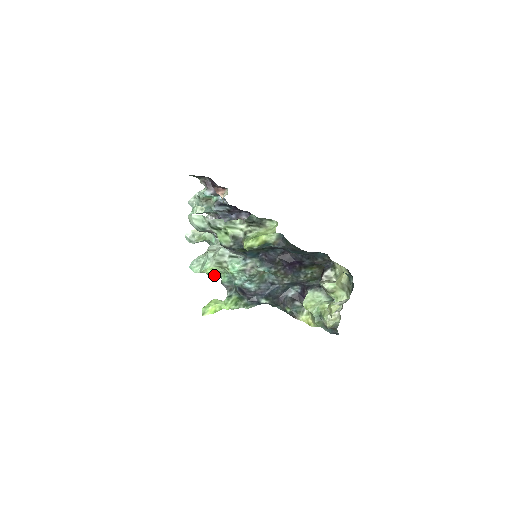
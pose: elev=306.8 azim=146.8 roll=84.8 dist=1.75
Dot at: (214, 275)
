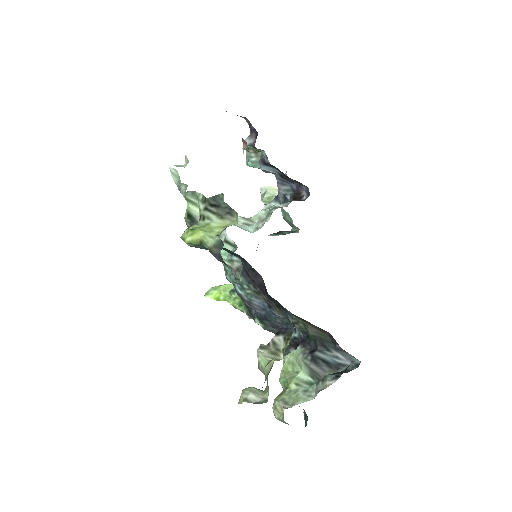
Dot at: occluded
